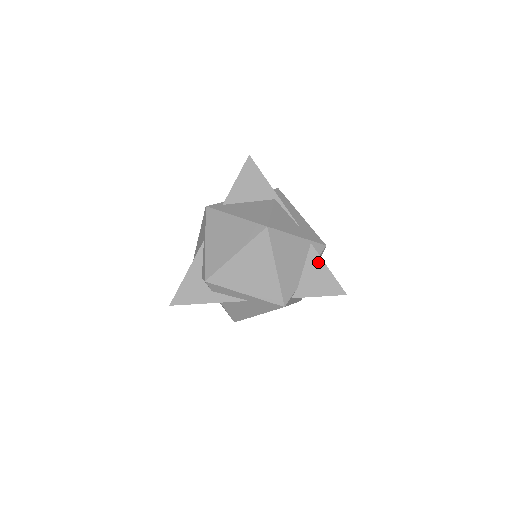
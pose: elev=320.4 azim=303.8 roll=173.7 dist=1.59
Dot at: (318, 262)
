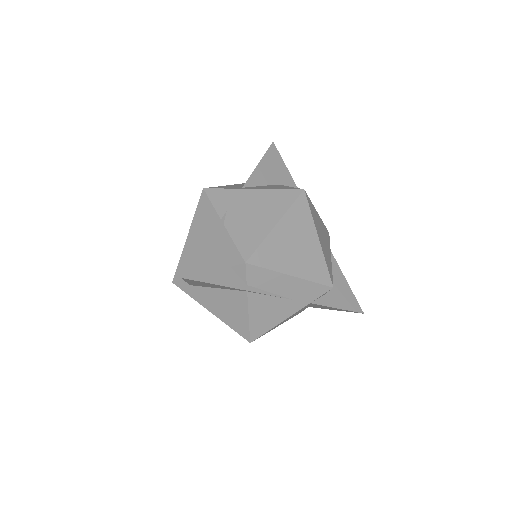
Dot at: occluded
